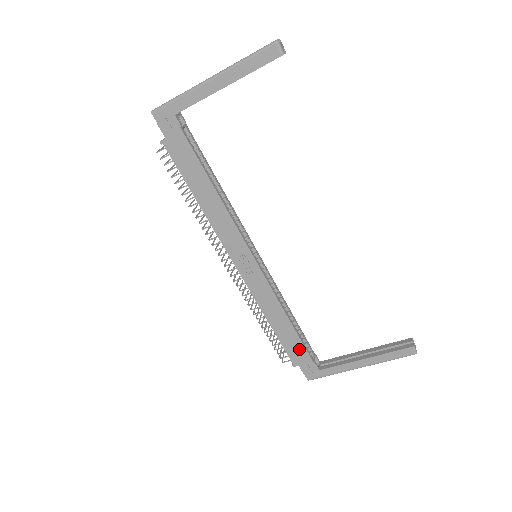
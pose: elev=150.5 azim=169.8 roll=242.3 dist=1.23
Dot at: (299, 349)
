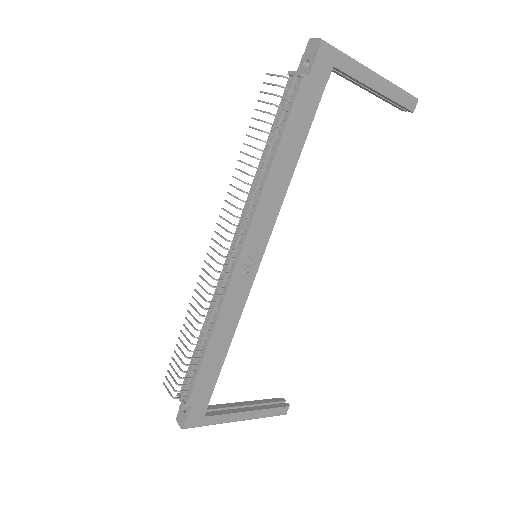
Dot at: (209, 384)
